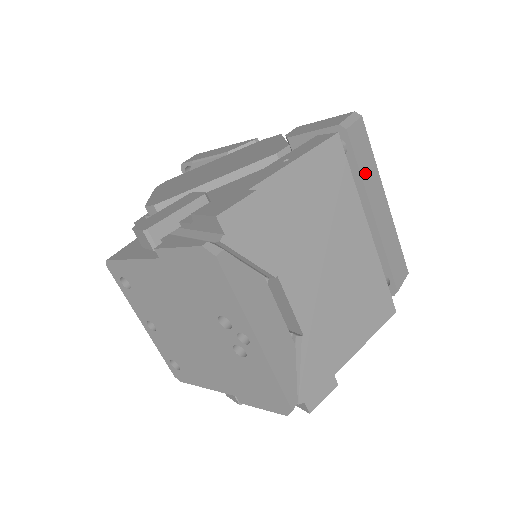
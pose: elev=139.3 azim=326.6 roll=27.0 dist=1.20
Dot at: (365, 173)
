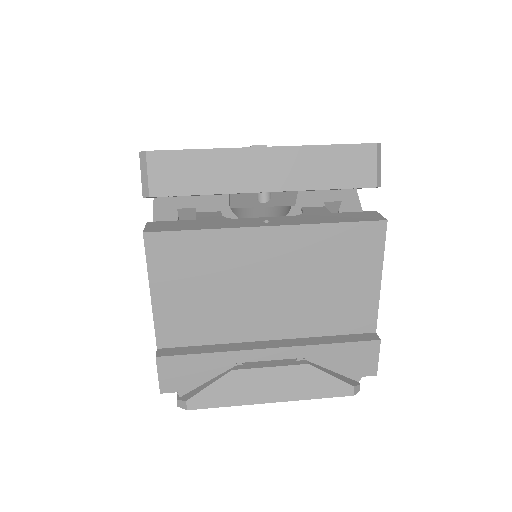
Dot at: (210, 183)
